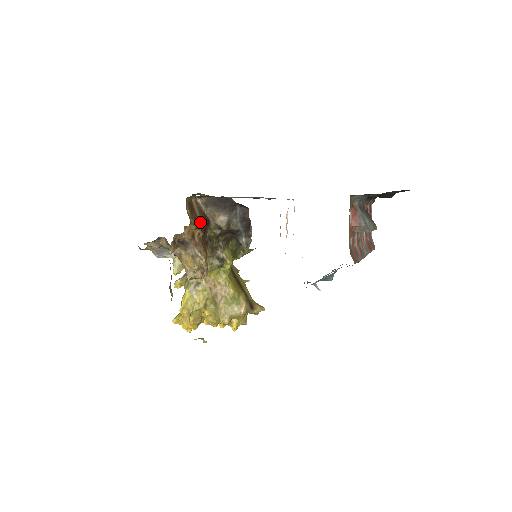
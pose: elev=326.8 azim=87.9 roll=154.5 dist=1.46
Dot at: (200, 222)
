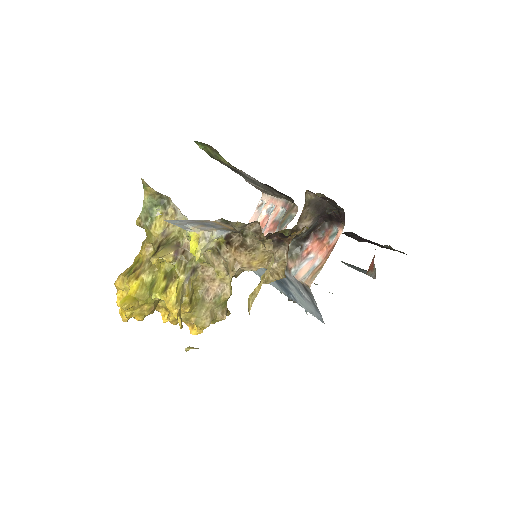
Dot at: occluded
